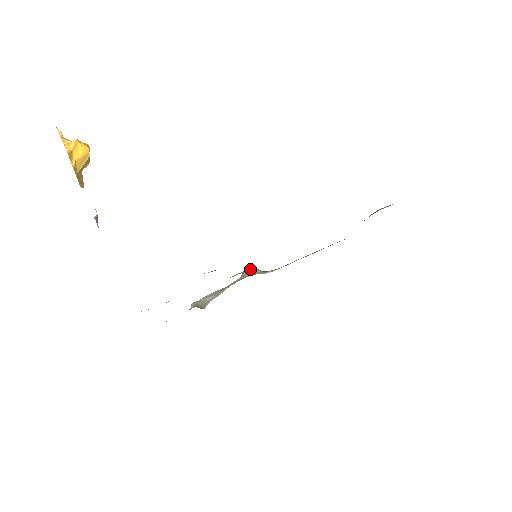
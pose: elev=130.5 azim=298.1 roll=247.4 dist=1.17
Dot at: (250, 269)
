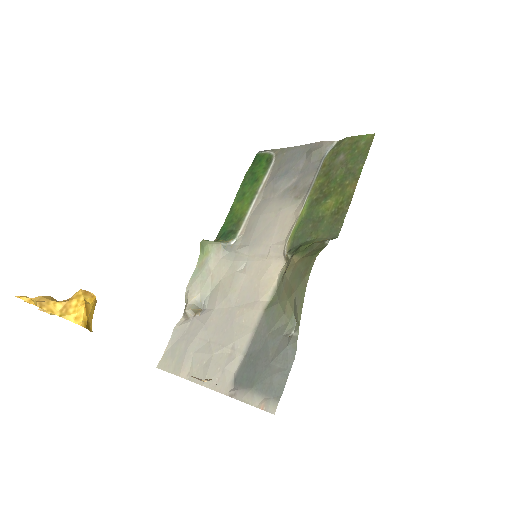
Dot at: (215, 246)
